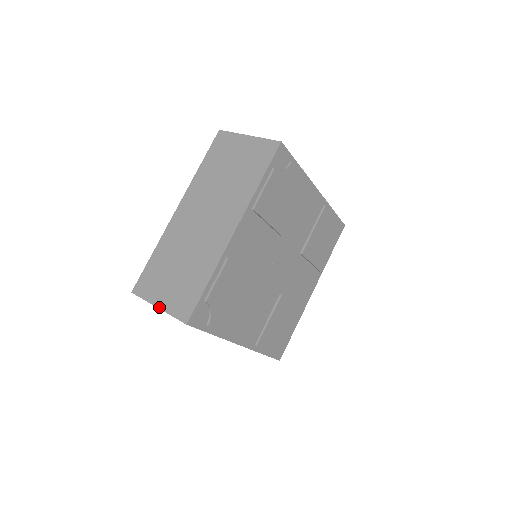
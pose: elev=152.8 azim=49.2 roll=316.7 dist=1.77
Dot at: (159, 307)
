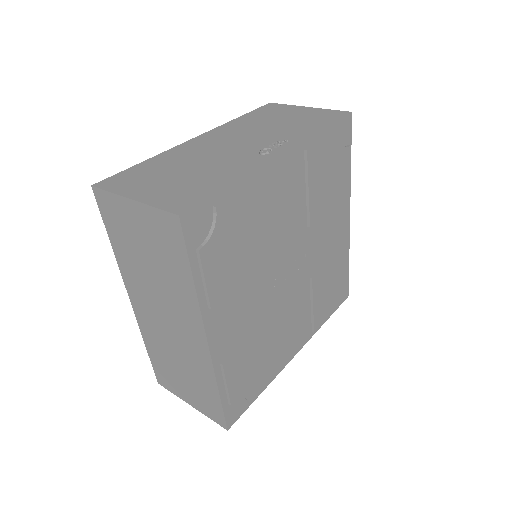
Dot at: (192, 406)
